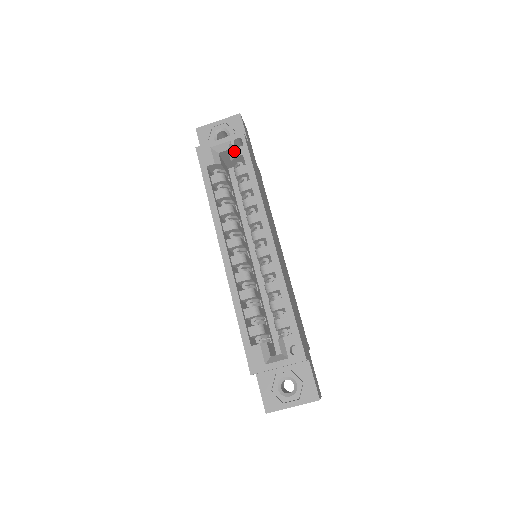
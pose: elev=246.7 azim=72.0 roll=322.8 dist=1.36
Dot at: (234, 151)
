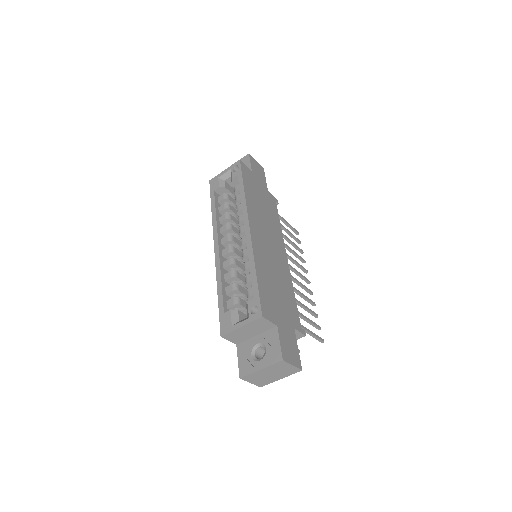
Dot at: (232, 175)
